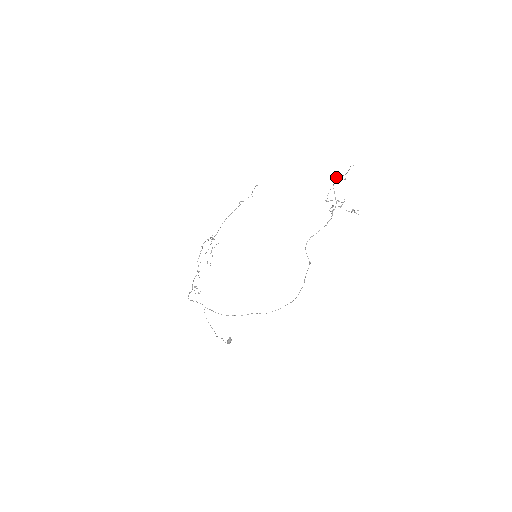
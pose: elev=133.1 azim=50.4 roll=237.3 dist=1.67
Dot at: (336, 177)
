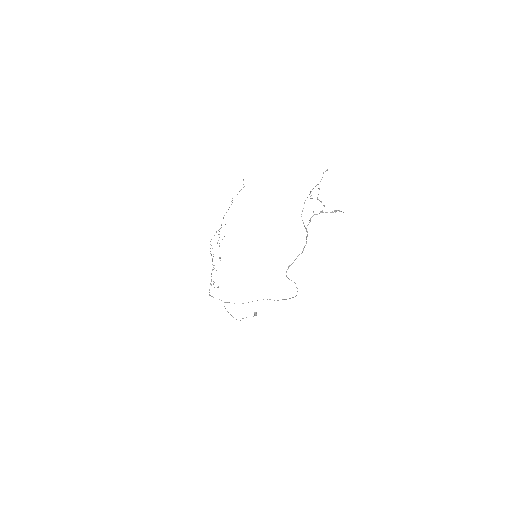
Dot at: (304, 203)
